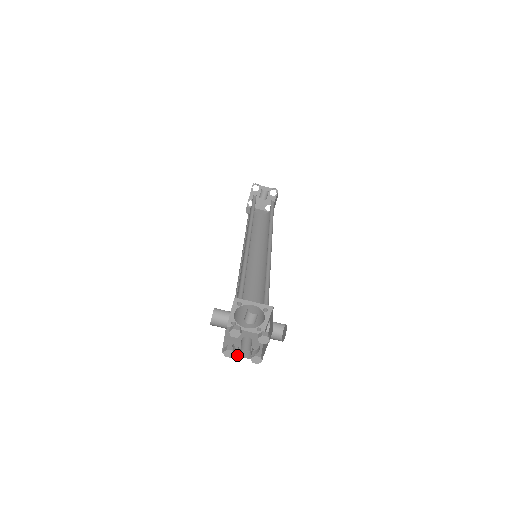
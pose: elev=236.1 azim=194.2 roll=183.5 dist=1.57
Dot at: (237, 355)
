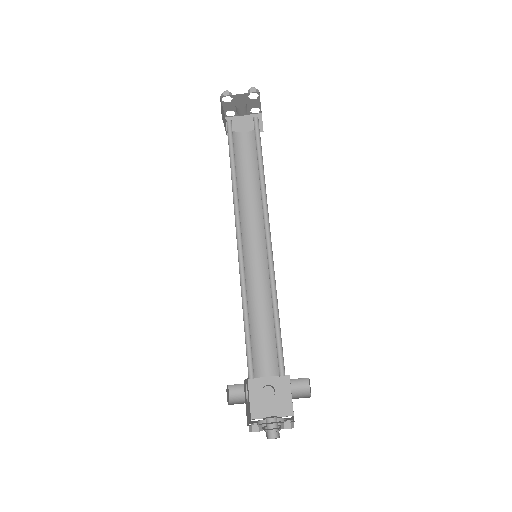
Dot at: occluded
